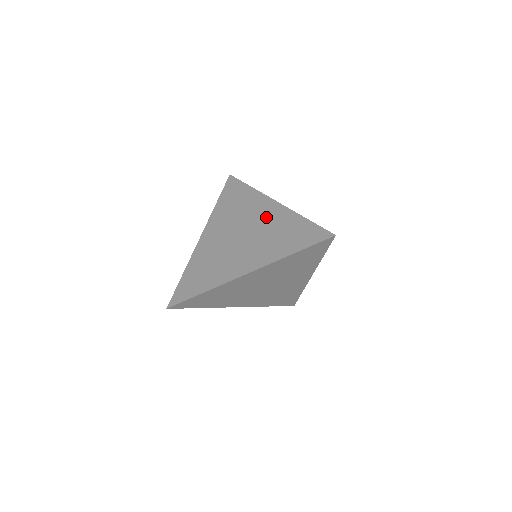
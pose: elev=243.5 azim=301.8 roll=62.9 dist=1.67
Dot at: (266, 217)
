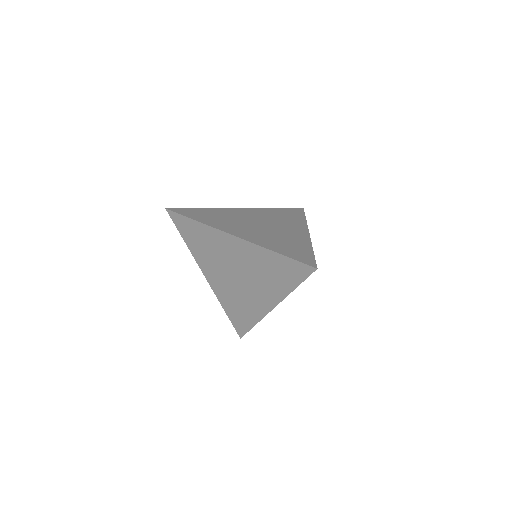
Dot at: (291, 232)
